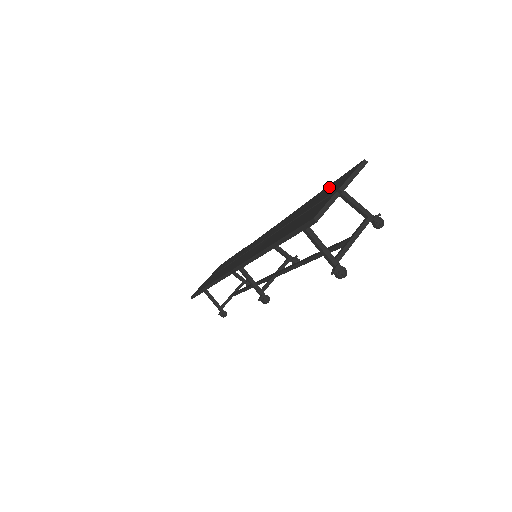
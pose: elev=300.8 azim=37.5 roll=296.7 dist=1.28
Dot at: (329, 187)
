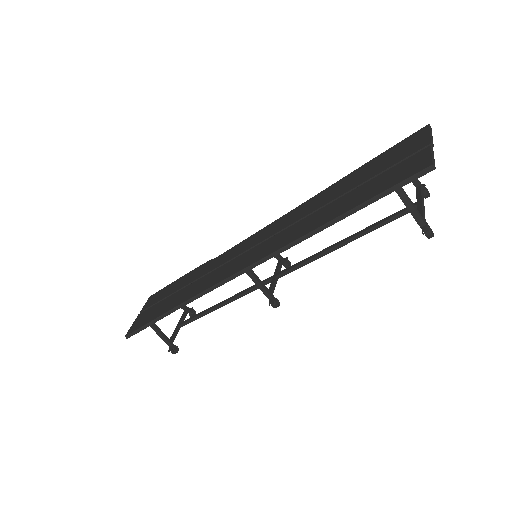
Dot at: (382, 157)
